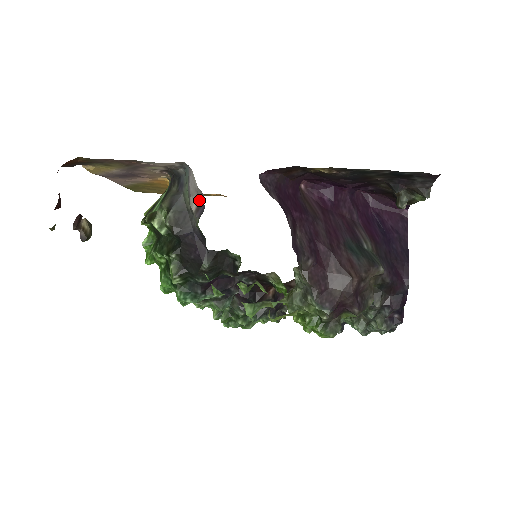
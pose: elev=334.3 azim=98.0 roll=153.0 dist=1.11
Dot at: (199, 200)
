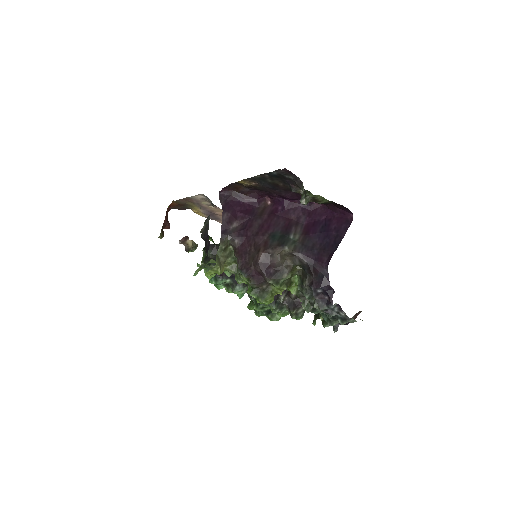
Dot at: occluded
